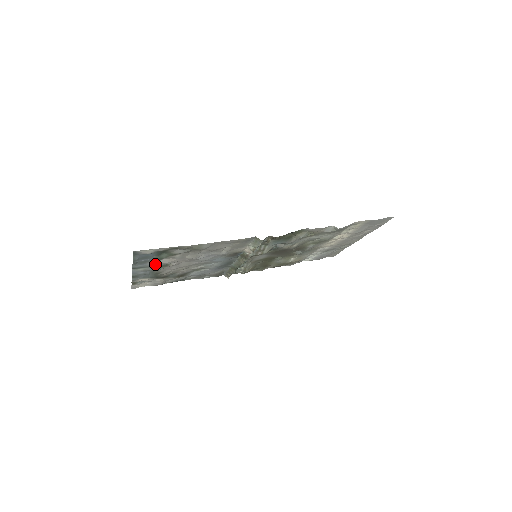
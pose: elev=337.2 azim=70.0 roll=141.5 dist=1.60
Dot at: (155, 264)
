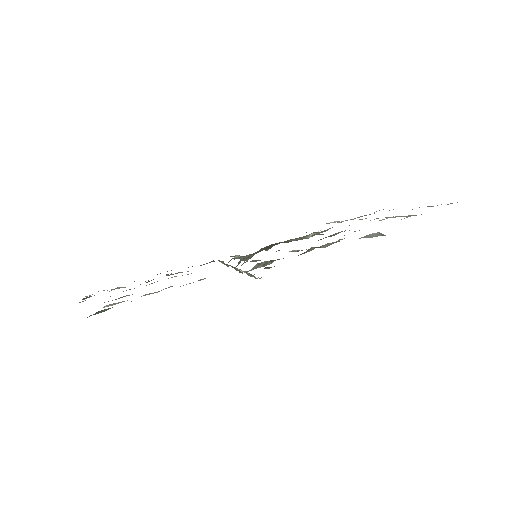
Dot at: occluded
